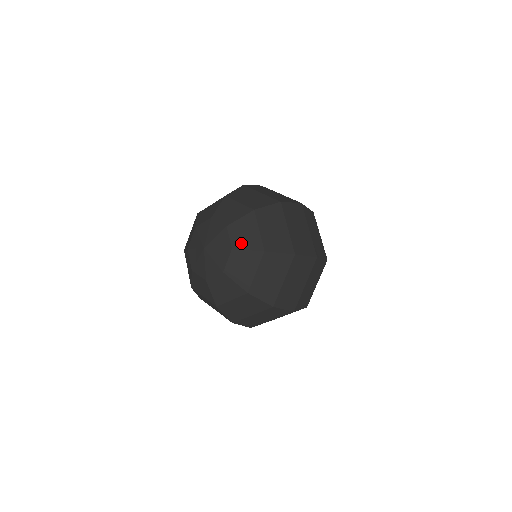
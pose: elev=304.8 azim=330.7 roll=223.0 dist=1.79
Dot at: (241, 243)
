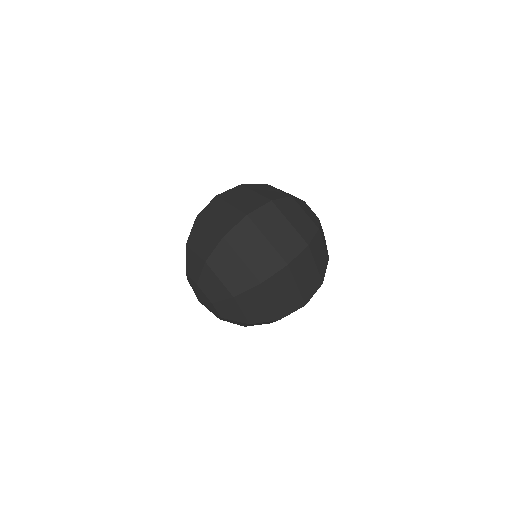
Dot at: (228, 316)
